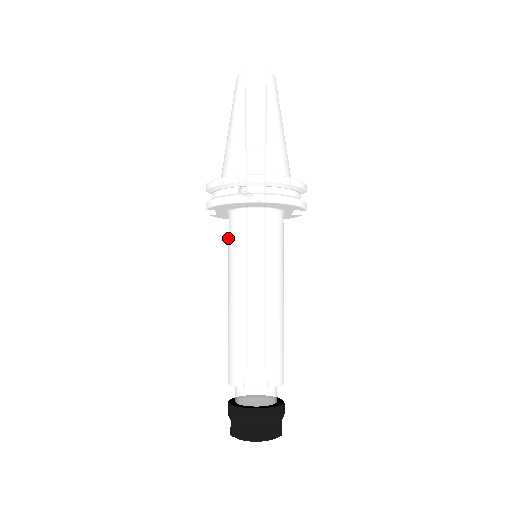
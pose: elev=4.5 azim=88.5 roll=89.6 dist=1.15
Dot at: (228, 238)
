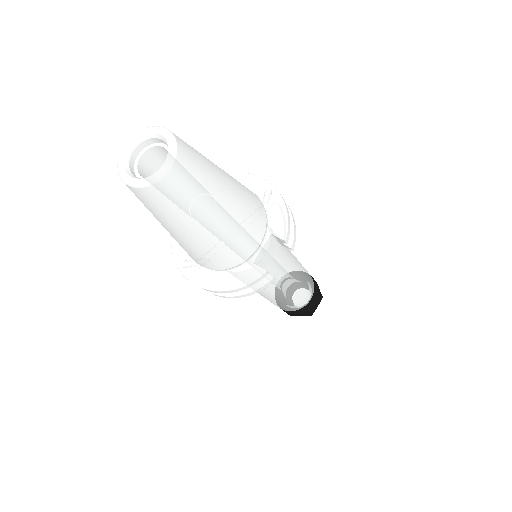
Dot at: occluded
